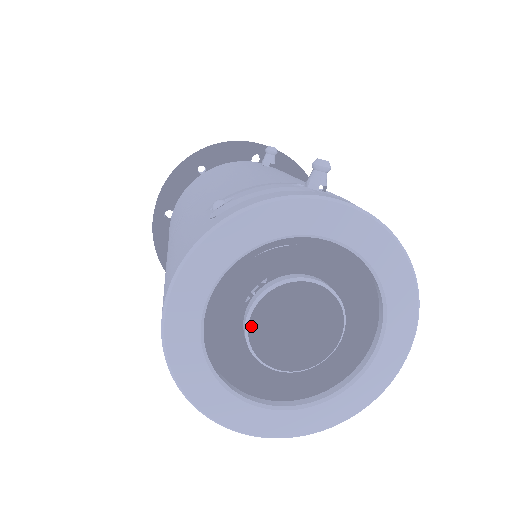
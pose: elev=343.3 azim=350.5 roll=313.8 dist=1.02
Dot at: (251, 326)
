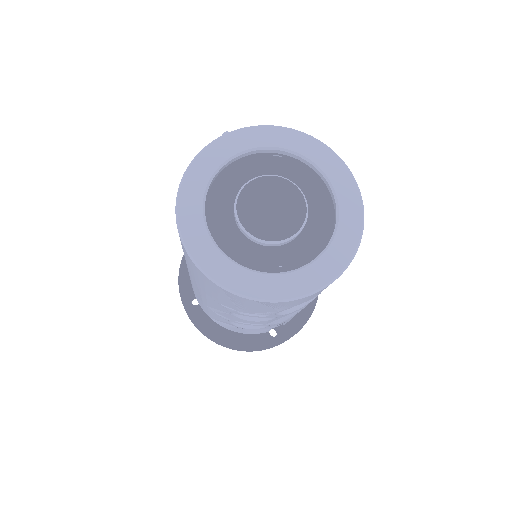
Dot at: (243, 223)
